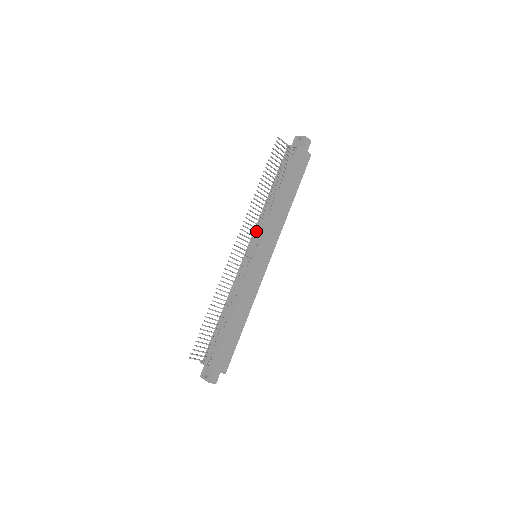
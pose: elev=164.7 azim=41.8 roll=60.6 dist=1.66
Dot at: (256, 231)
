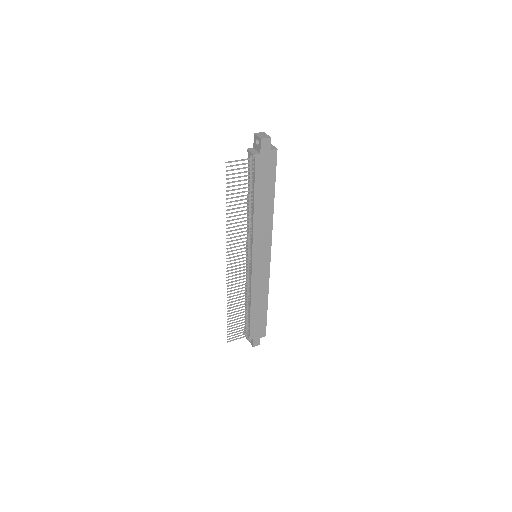
Dot at: (247, 239)
